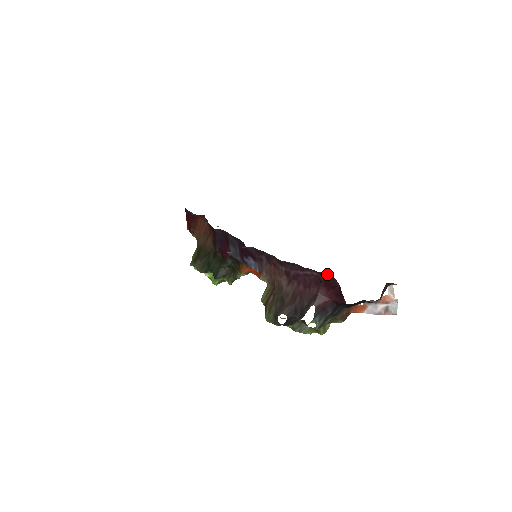
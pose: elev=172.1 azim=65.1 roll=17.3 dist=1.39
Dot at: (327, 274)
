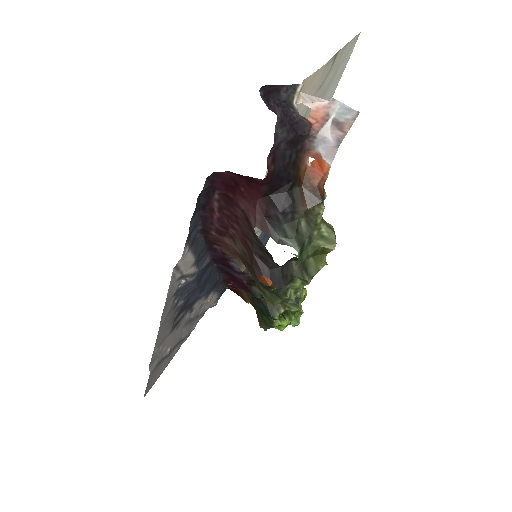
Dot at: (210, 180)
